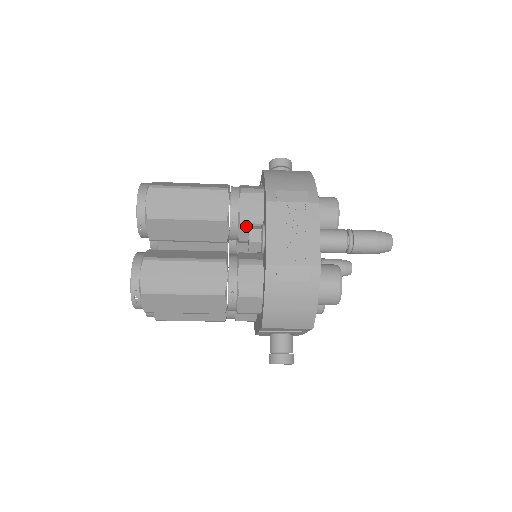
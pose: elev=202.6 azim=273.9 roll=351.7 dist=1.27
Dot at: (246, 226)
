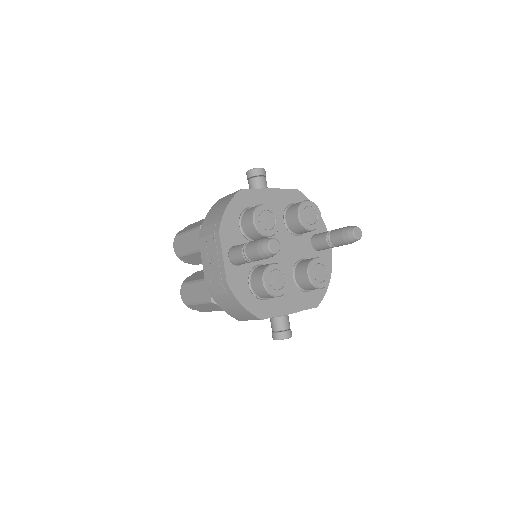
Dot at: occluded
